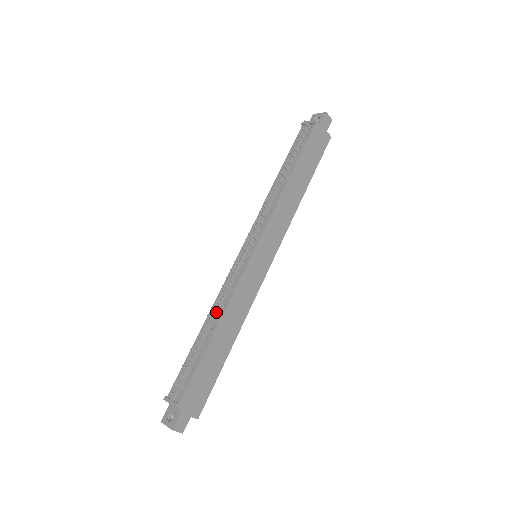
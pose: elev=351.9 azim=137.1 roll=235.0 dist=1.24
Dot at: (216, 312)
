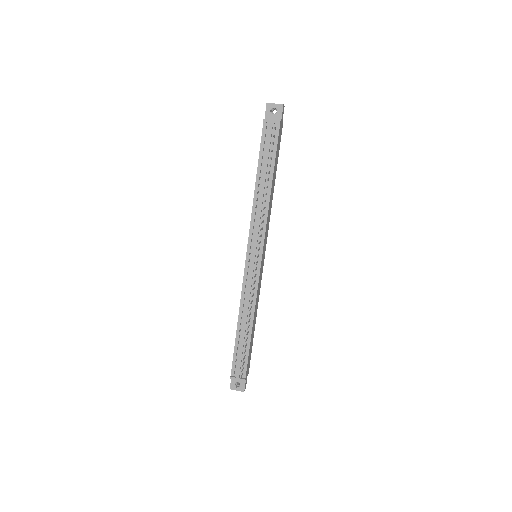
Dot at: (250, 315)
